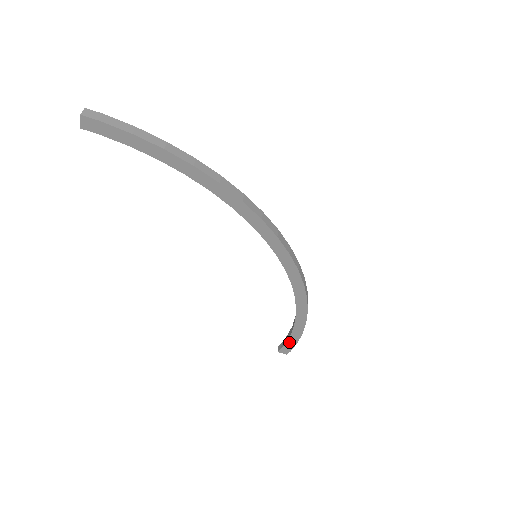
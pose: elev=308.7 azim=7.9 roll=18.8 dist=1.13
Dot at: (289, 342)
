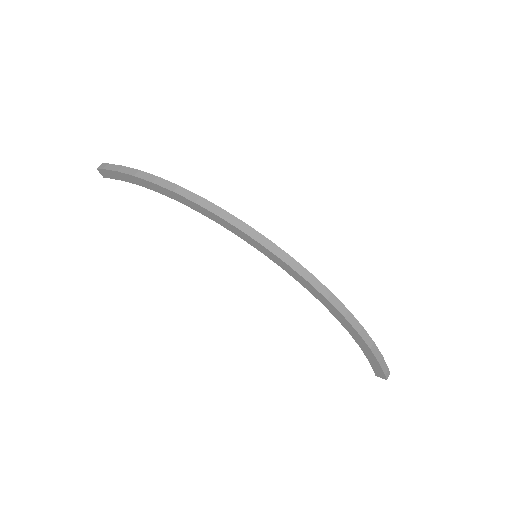
Dot at: (371, 361)
